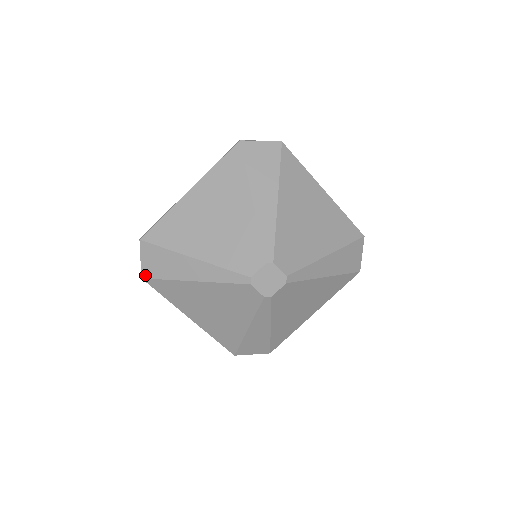
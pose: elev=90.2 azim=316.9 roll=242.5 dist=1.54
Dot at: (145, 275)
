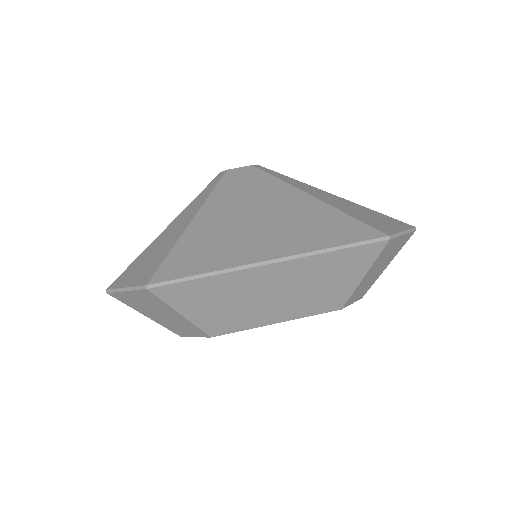
Dot at: occluded
